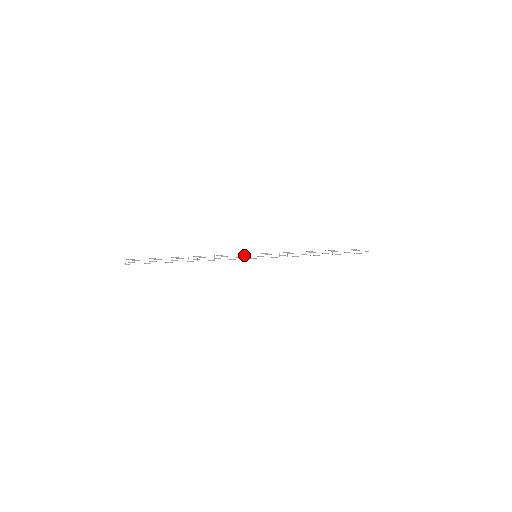
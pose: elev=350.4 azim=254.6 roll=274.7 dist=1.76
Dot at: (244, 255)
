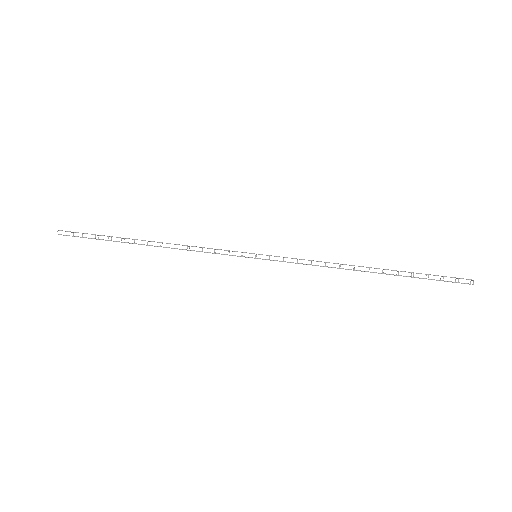
Dot at: (236, 251)
